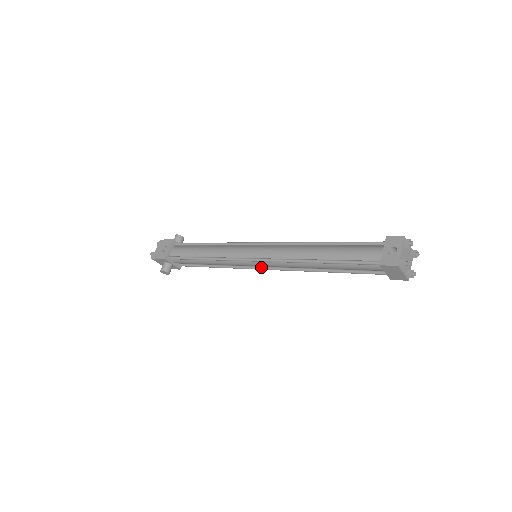
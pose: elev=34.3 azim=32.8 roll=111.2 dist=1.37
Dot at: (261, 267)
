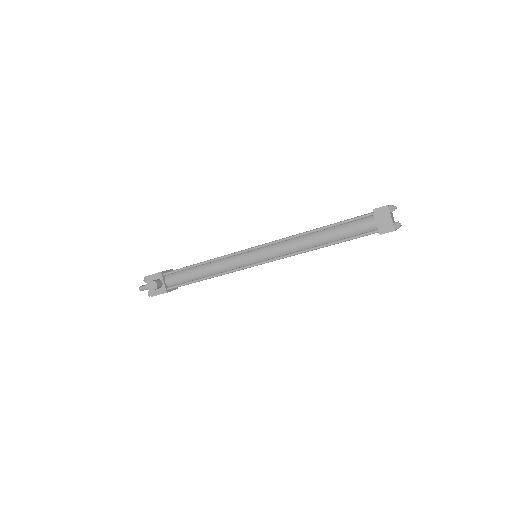
Dot at: (259, 262)
